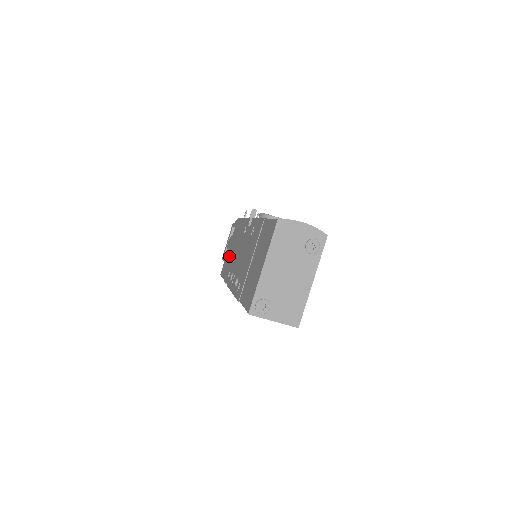
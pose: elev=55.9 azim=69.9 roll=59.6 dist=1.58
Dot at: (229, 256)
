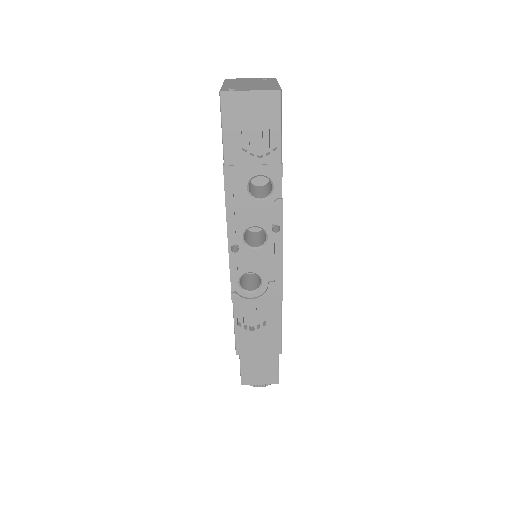
Dot at: occluded
